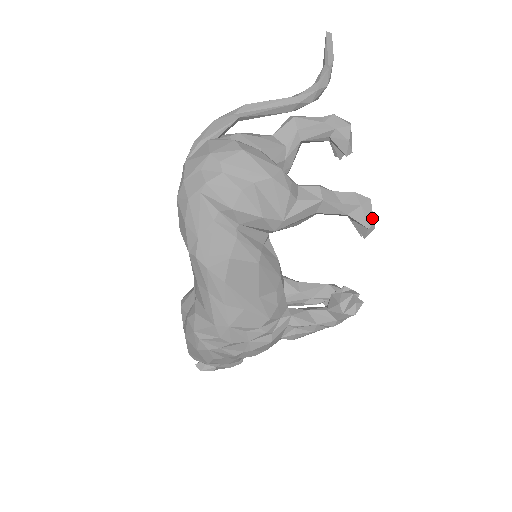
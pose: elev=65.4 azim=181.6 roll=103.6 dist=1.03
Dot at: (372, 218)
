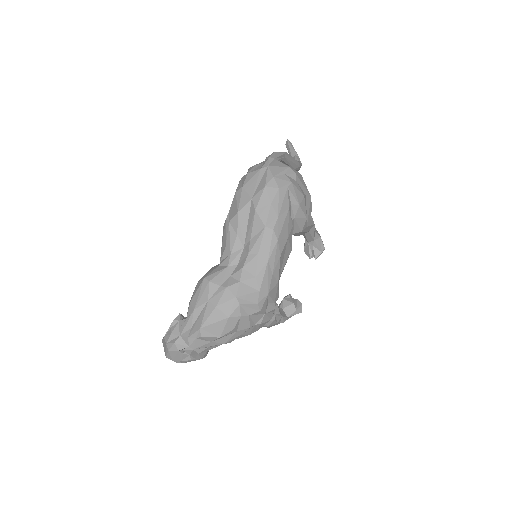
Dot at: occluded
